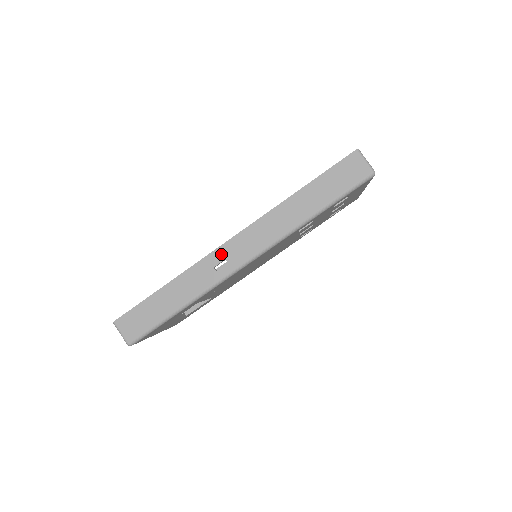
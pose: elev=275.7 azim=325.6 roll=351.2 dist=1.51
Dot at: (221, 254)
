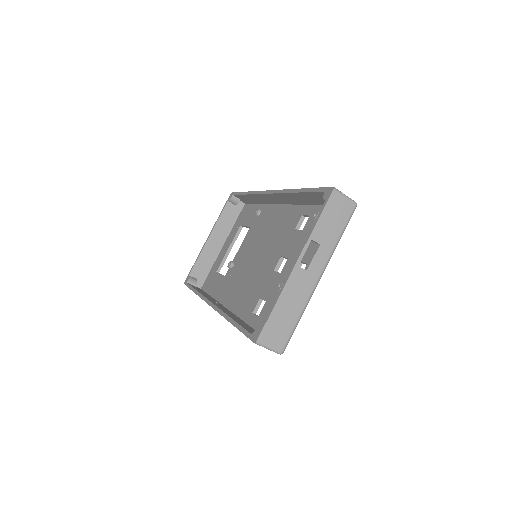
Dot at: occluded
